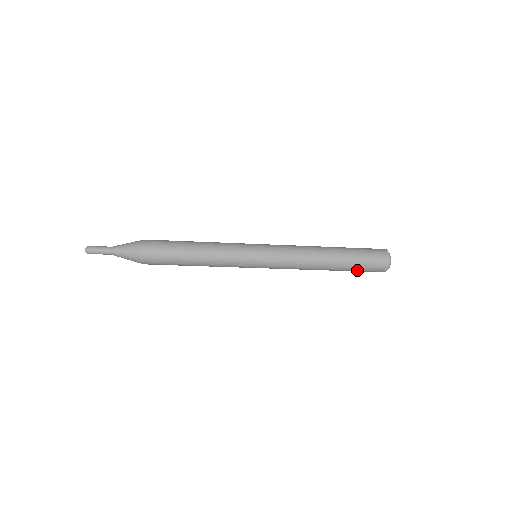
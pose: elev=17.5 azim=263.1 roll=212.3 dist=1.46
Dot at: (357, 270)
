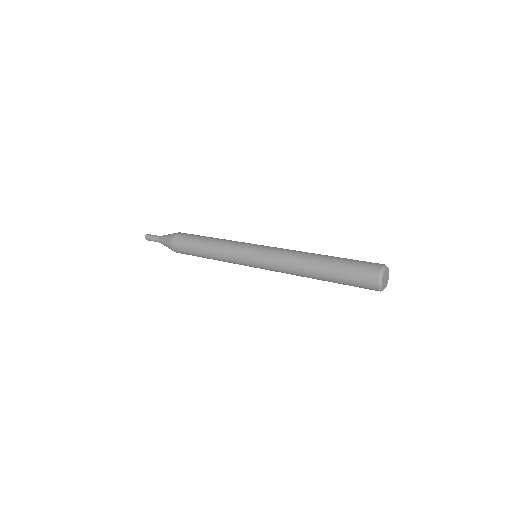
Dot at: (346, 284)
